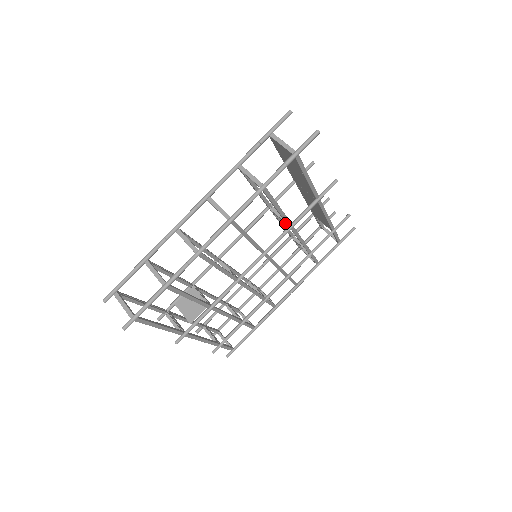
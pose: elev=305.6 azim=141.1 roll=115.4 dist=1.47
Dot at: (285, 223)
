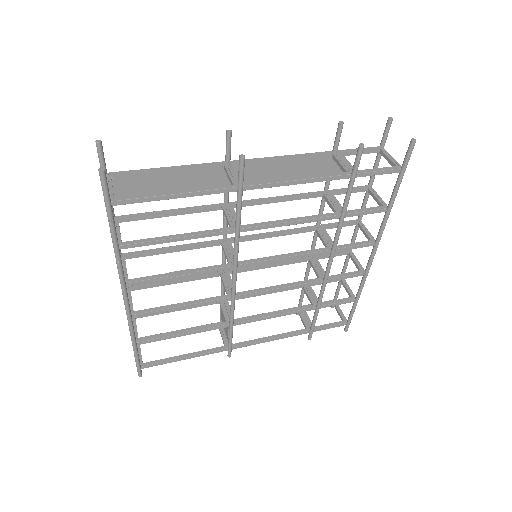
Dot at: (233, 227)
